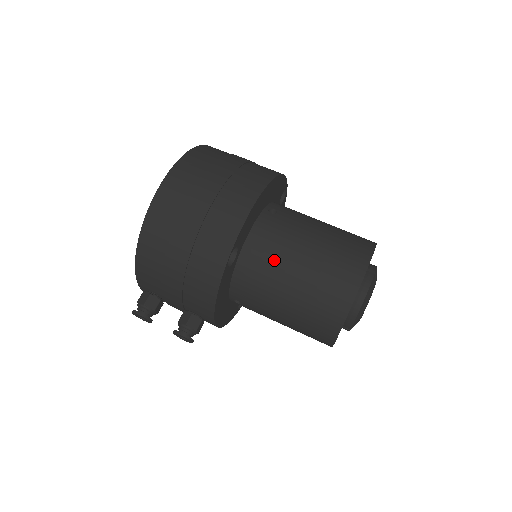
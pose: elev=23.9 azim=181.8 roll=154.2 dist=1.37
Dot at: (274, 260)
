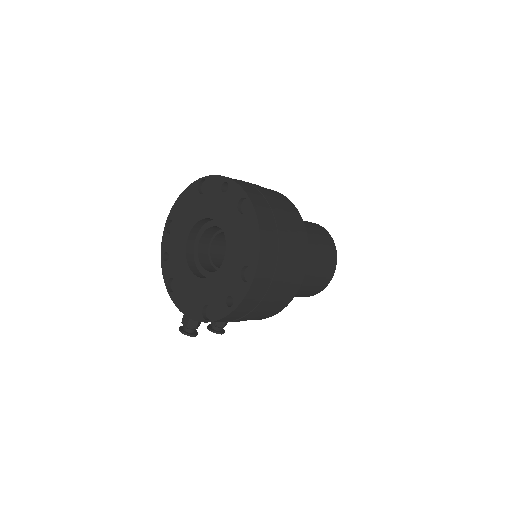
Dot at: occluded
